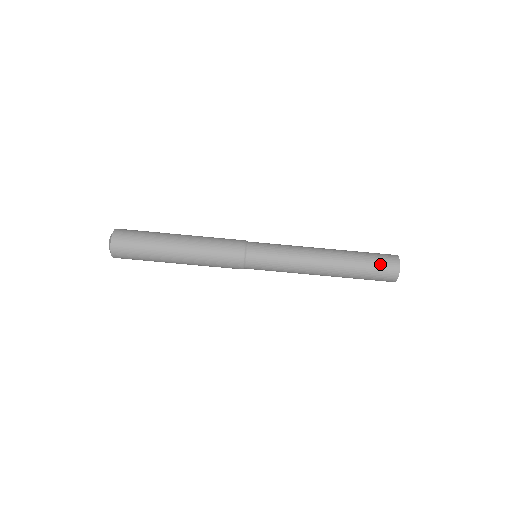
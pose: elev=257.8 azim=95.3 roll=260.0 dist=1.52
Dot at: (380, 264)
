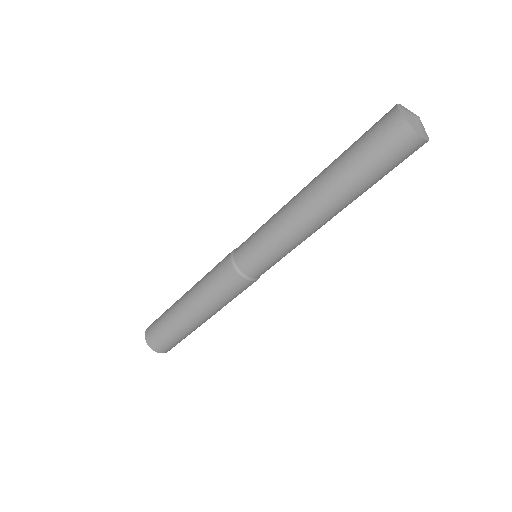
Dot at: (396, 163)
